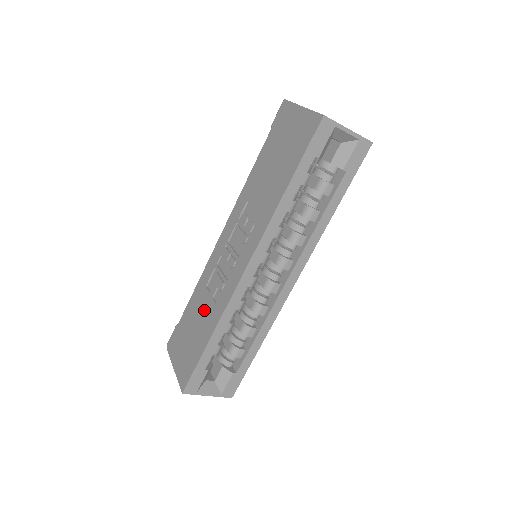
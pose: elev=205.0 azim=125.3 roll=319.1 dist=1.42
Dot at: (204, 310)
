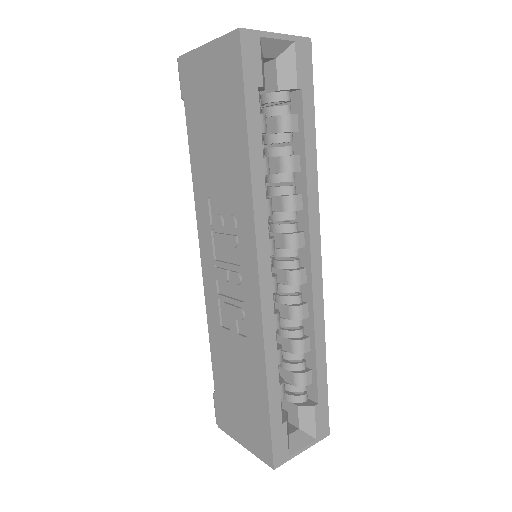
Dot at: (237, 355)
